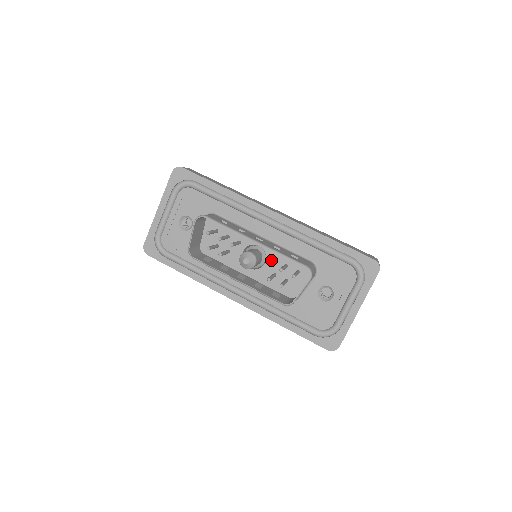
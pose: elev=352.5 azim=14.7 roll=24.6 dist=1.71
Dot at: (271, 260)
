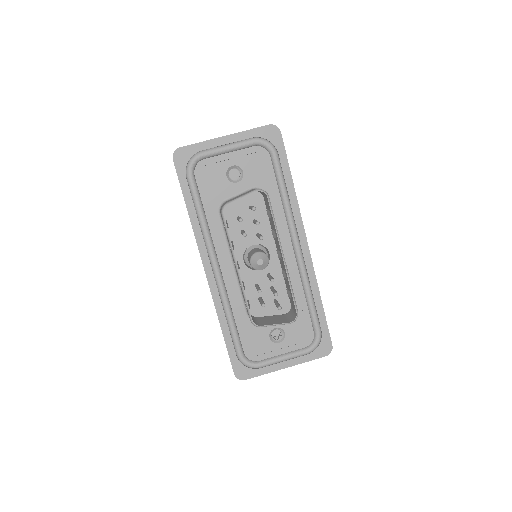
Dot at: occluded
